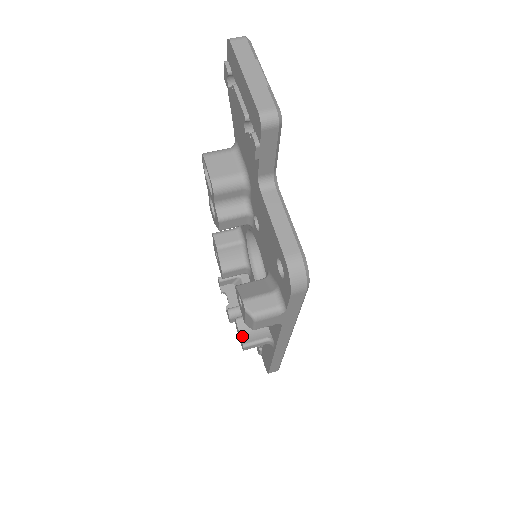
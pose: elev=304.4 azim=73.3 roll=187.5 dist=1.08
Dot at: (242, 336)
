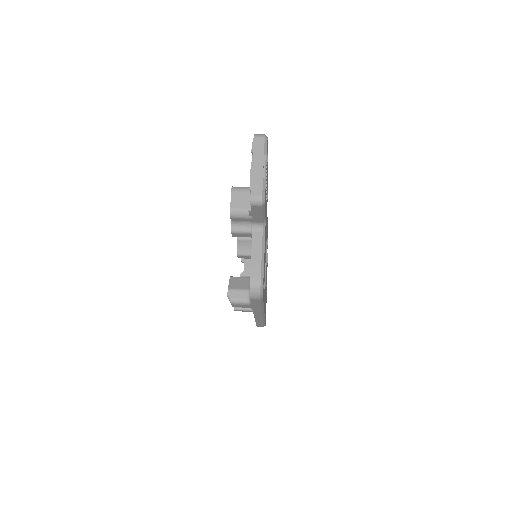
Dot at: occluded
